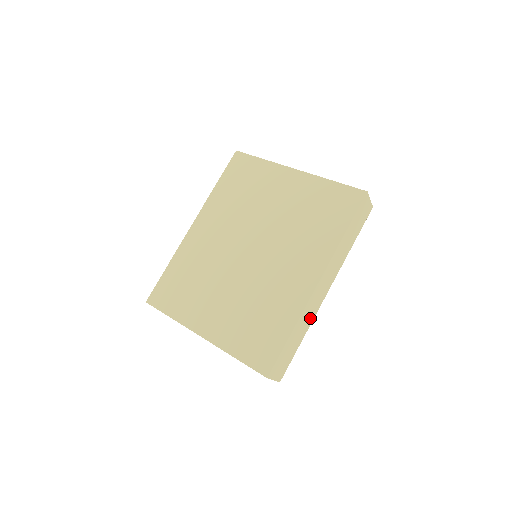
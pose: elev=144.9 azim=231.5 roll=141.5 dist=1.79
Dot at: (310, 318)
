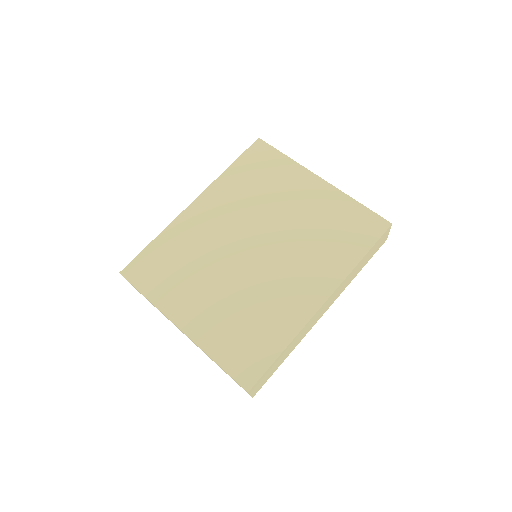
Dot at: (301, 337)
